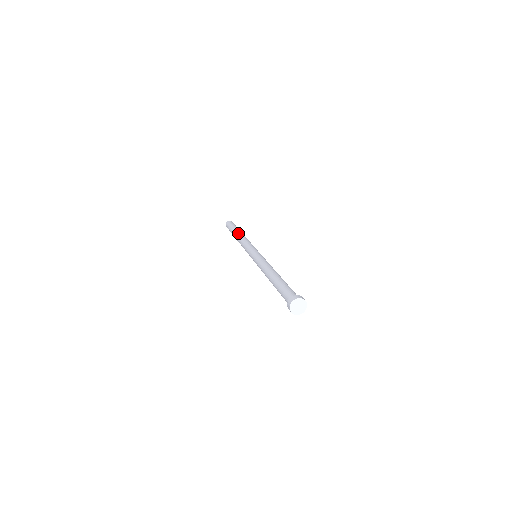
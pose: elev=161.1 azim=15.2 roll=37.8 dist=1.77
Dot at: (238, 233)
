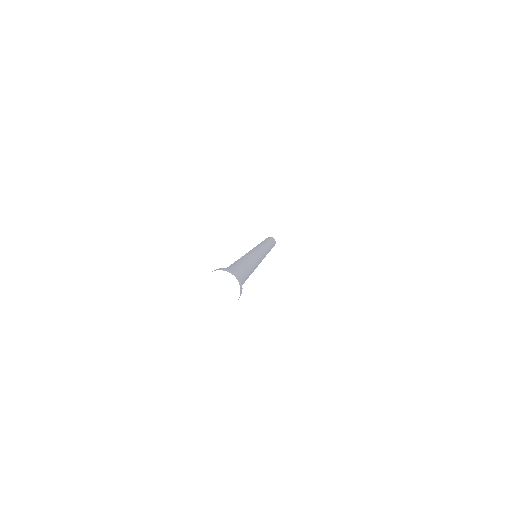
Dot at: occluded
